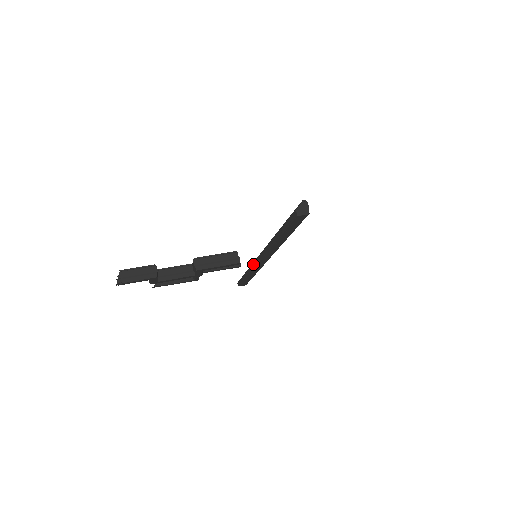
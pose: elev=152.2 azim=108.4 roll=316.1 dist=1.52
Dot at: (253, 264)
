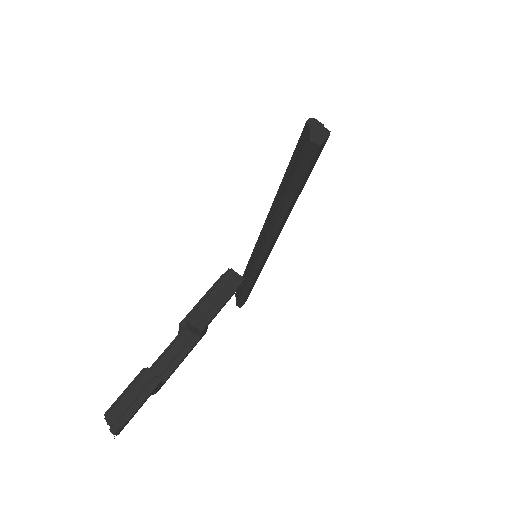
Dot at: (253, 269)
